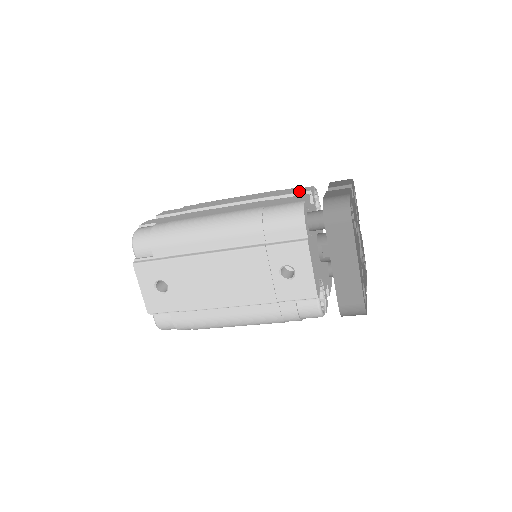
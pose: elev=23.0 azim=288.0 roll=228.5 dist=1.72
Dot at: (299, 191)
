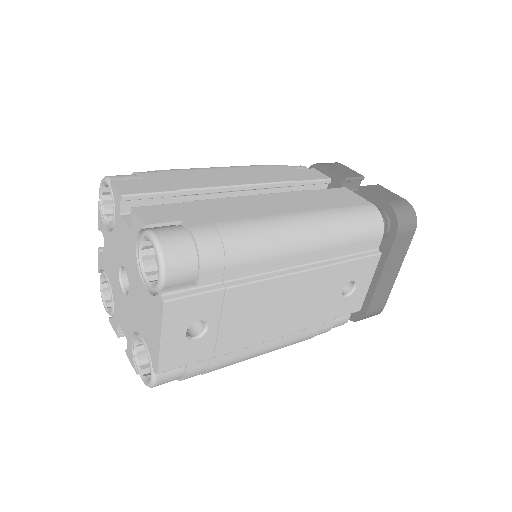
Dot at: (317, 177)
